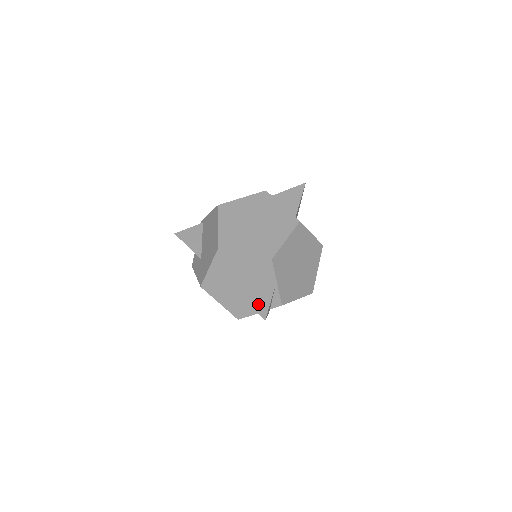
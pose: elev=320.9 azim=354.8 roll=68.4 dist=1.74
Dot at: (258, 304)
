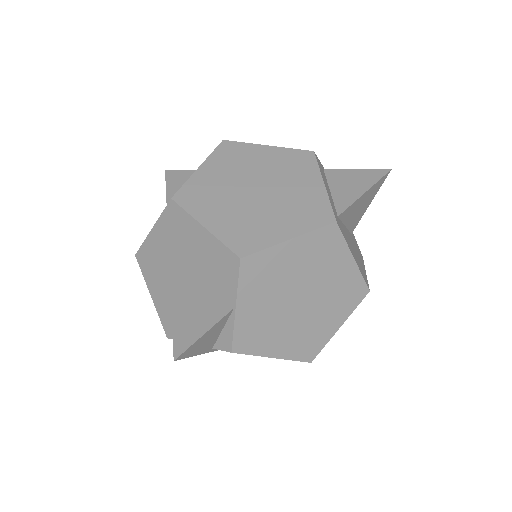
Dot at: (184, 326)
